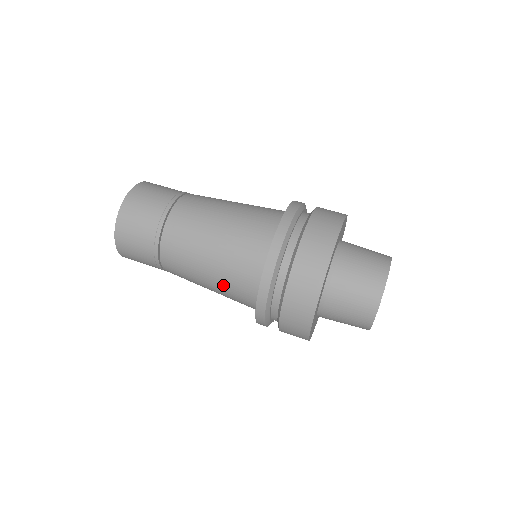
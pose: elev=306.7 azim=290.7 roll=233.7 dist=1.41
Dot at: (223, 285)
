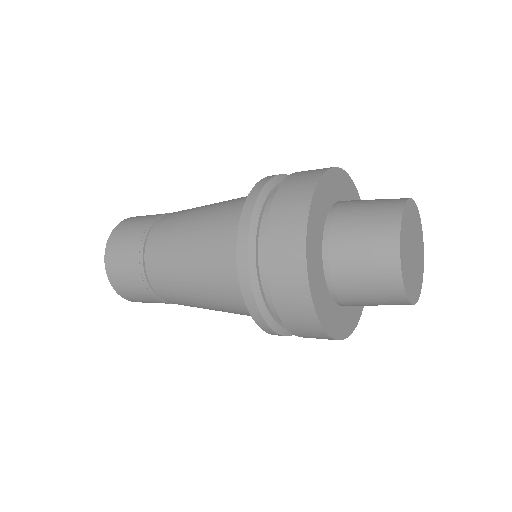
Dot at: (216, 297)
